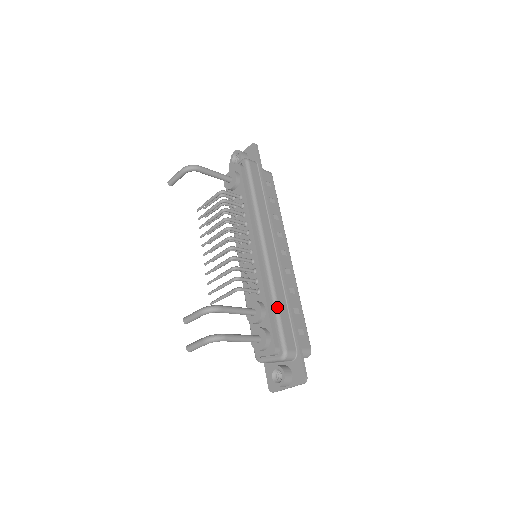
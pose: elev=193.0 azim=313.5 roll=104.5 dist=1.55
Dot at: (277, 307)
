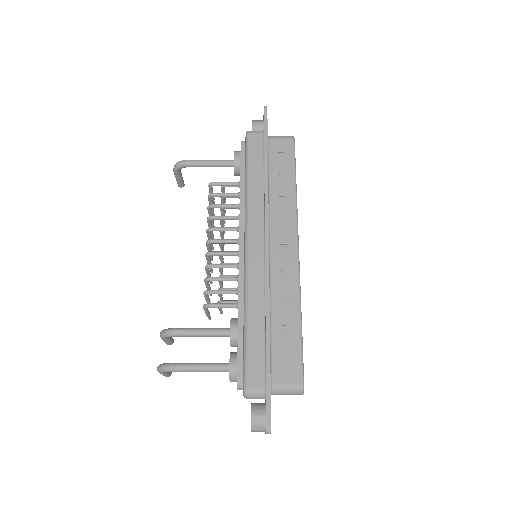
Dot at: (246, 327)
